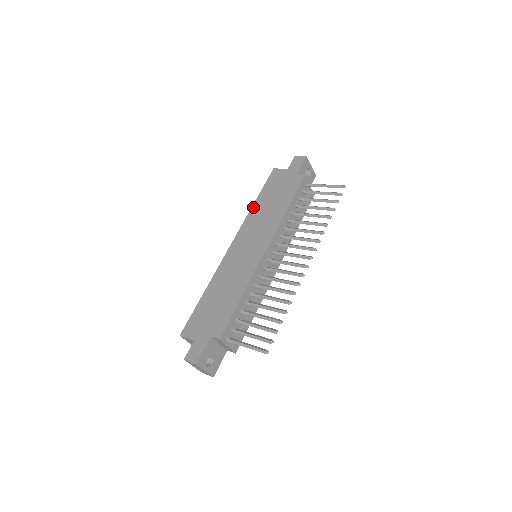
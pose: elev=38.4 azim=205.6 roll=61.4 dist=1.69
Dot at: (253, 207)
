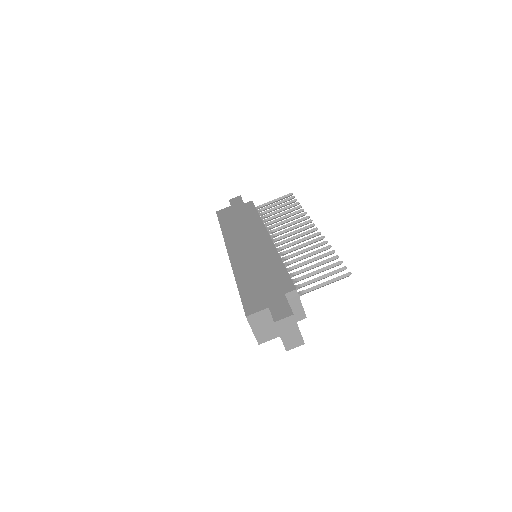
Dot at: (223, 231)
